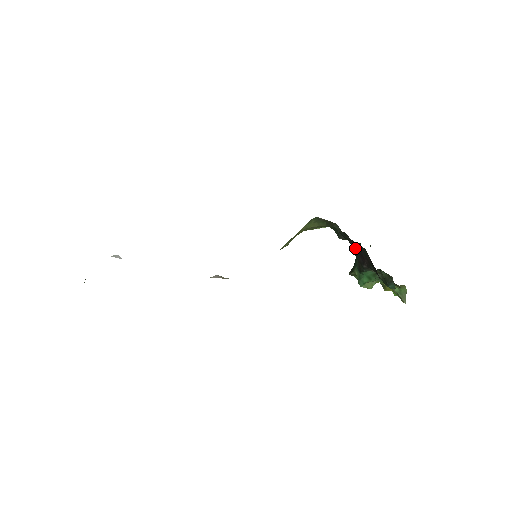
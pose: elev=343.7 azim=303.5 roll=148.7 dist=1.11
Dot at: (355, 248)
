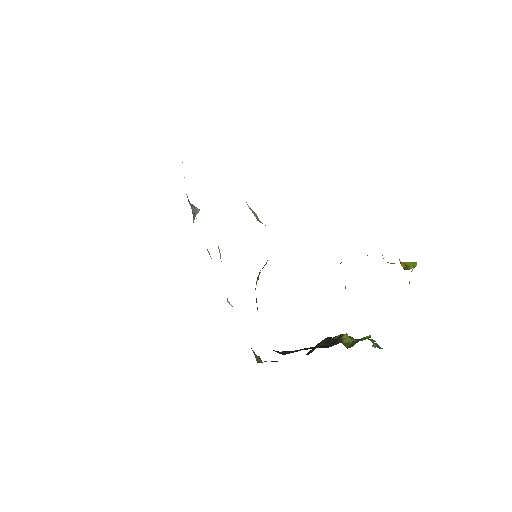
Dot at: occluded
